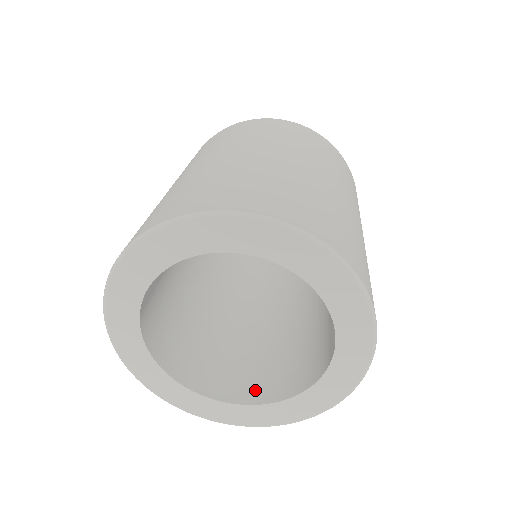
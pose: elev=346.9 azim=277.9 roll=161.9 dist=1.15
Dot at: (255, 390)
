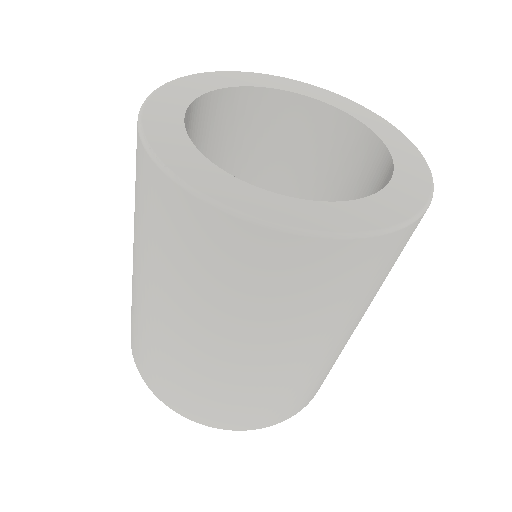
Dot at: occluded
